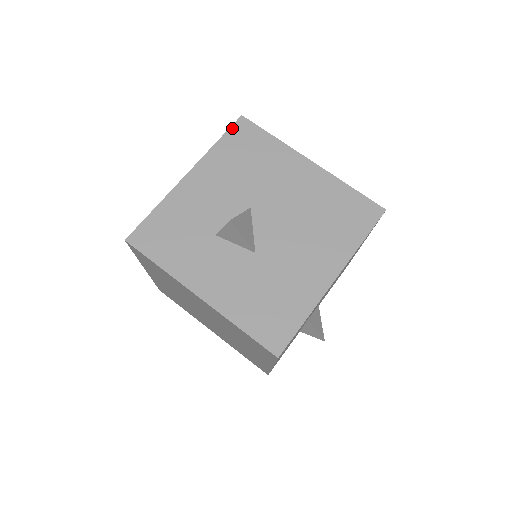
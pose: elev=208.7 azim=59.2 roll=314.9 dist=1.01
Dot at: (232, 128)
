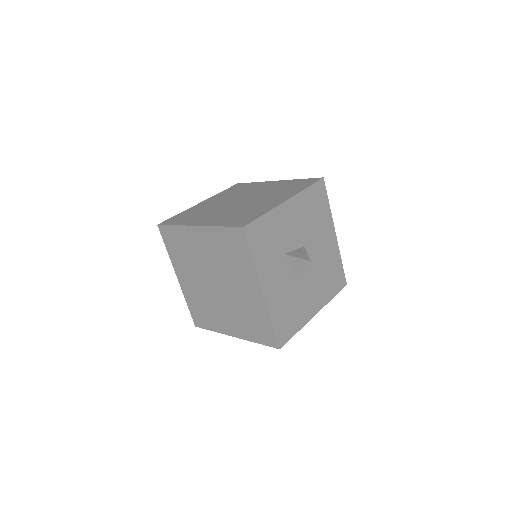
Dot at: (317, 183)
